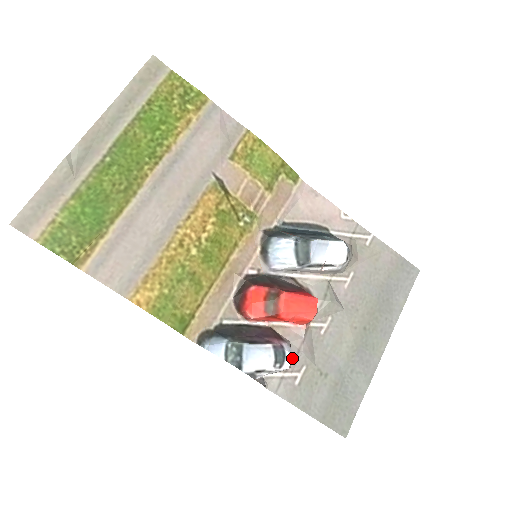
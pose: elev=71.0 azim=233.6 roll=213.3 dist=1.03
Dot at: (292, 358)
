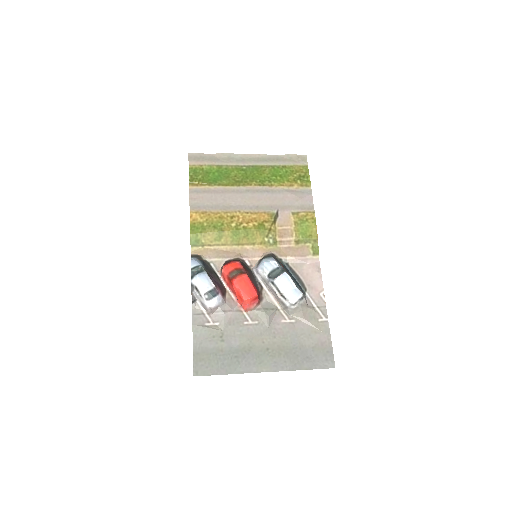
Dot at: (217, 310)
